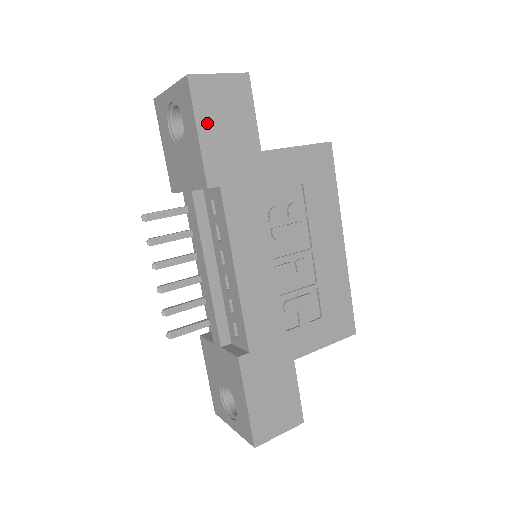
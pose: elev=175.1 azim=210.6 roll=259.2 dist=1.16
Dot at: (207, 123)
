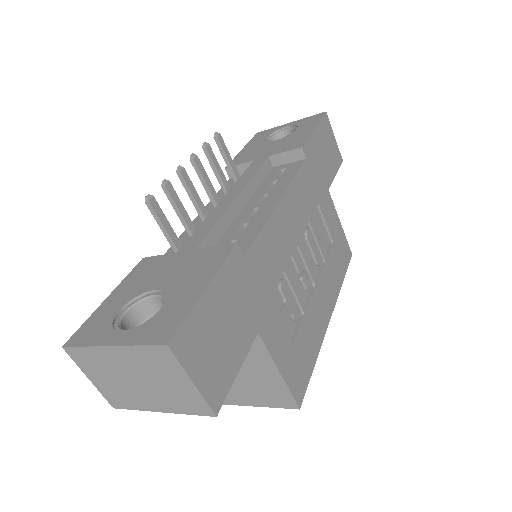
Dot at: (320, 135)
